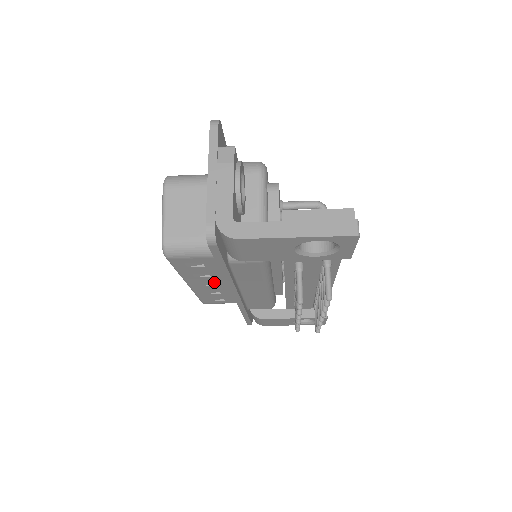
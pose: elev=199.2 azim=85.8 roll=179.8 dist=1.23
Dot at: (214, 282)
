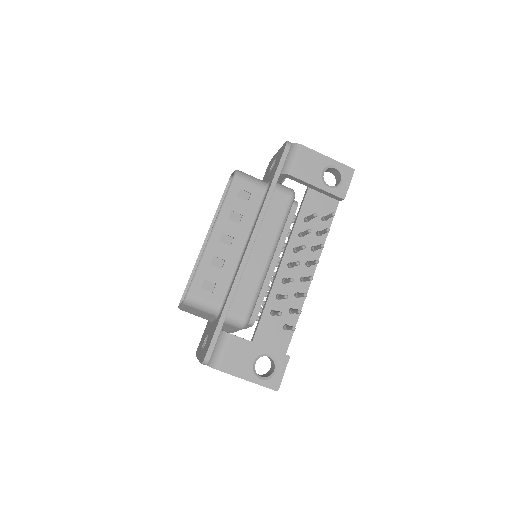
Dot at: (234, 236)
